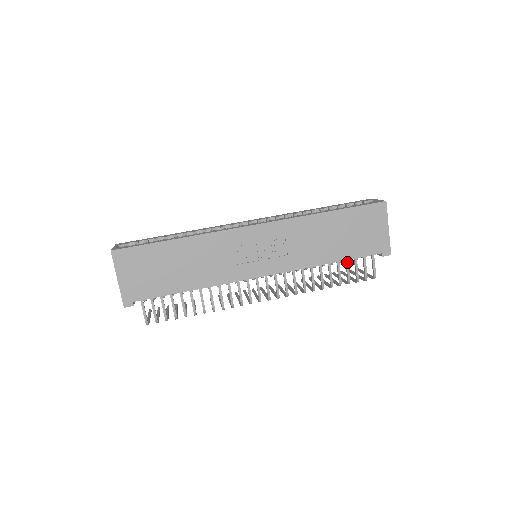
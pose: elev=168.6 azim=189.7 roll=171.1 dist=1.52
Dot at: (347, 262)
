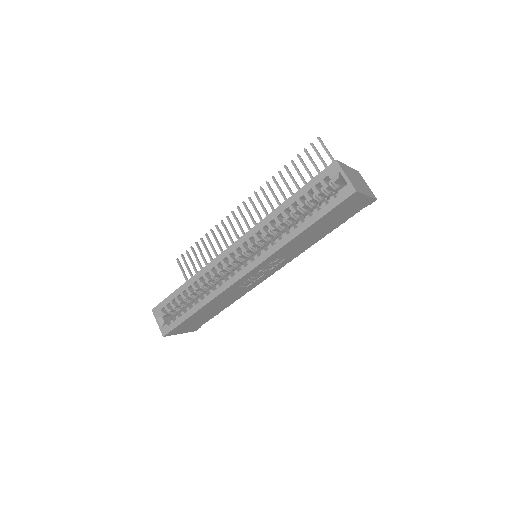
Dot at: occluded
